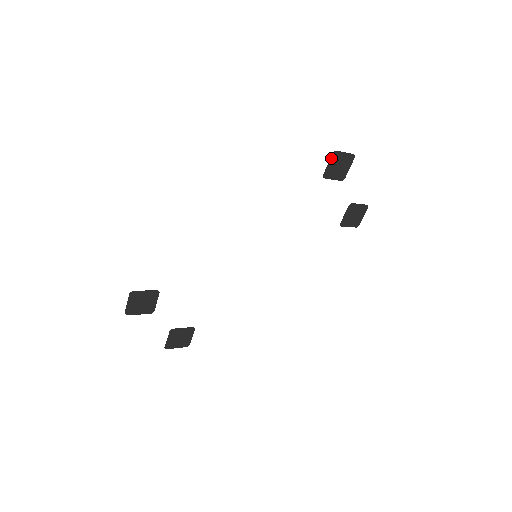
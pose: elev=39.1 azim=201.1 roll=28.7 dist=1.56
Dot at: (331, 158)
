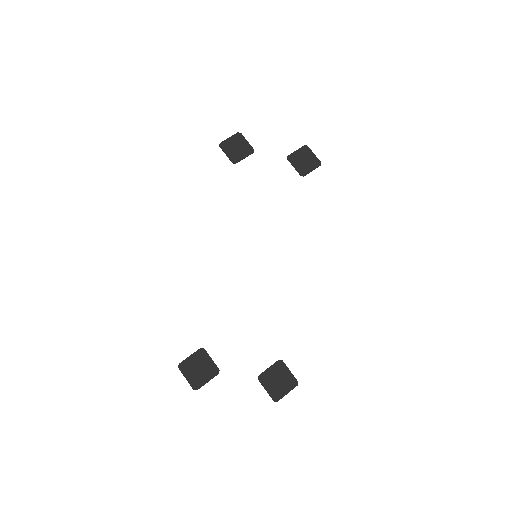
Dot at: (222, 150)
